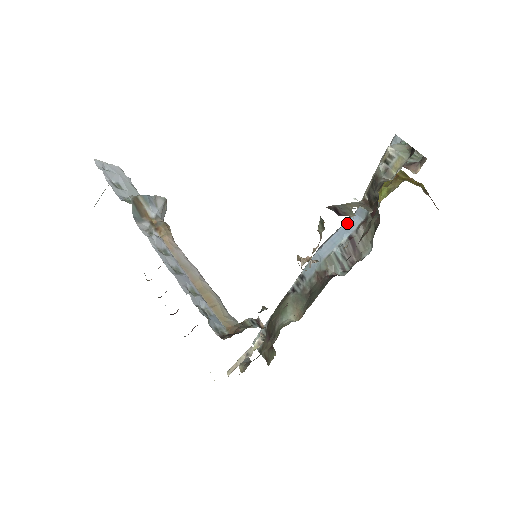
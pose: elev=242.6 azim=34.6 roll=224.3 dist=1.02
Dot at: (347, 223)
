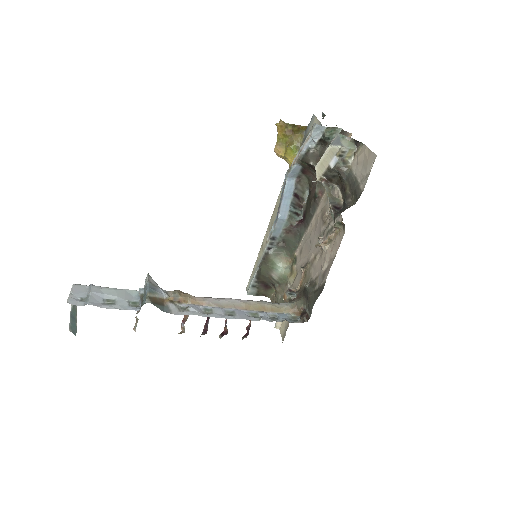
Dot at: (286, 187)
